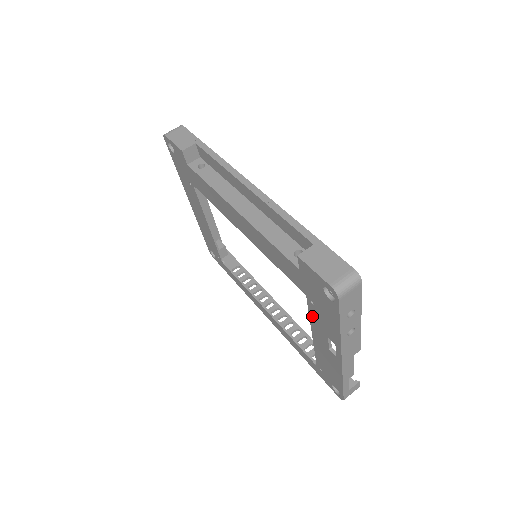
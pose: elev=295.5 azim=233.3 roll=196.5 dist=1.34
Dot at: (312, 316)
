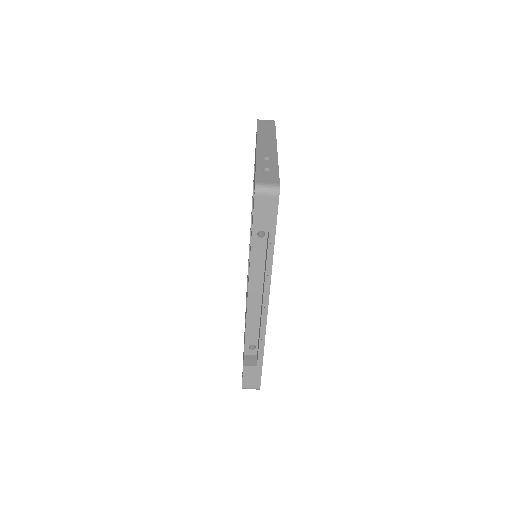
Dot at: occluded
